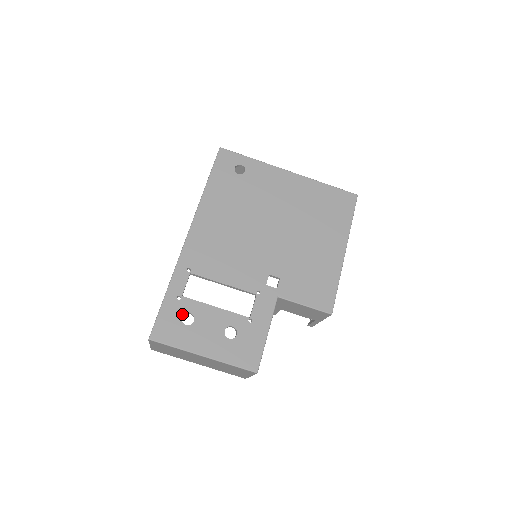
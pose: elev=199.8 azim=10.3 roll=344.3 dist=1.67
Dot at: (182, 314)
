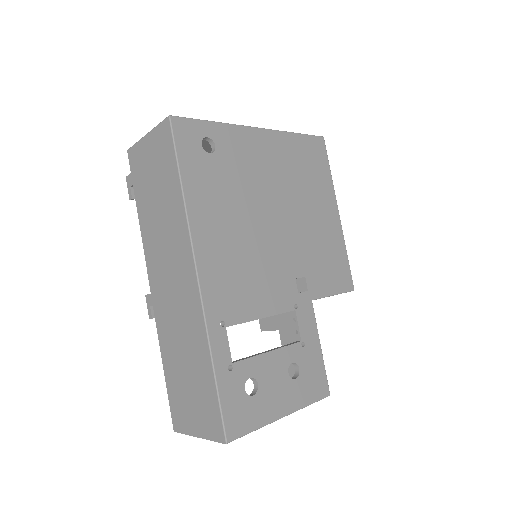
Dot at: (243, 385)
